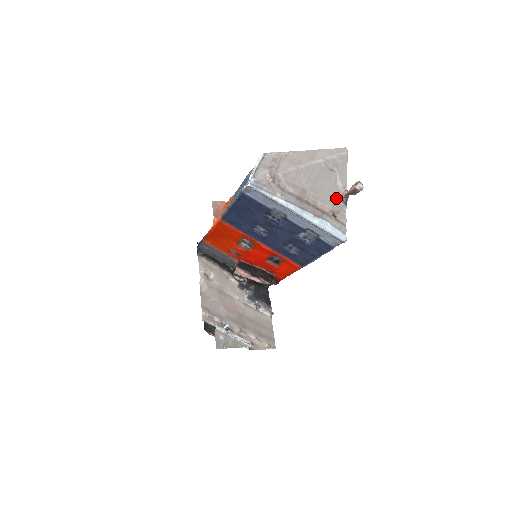
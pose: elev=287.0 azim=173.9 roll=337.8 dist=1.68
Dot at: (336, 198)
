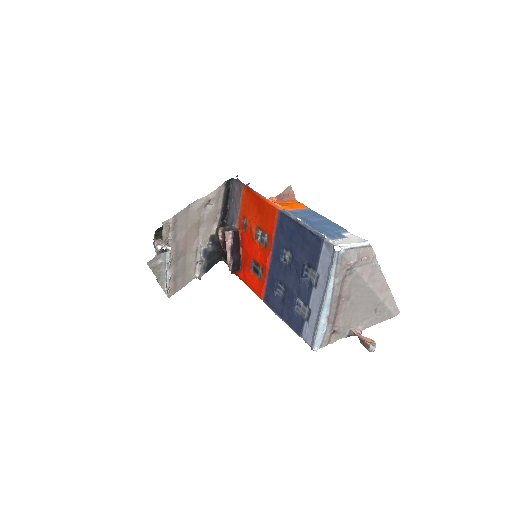
Dot at: (351, 326)
